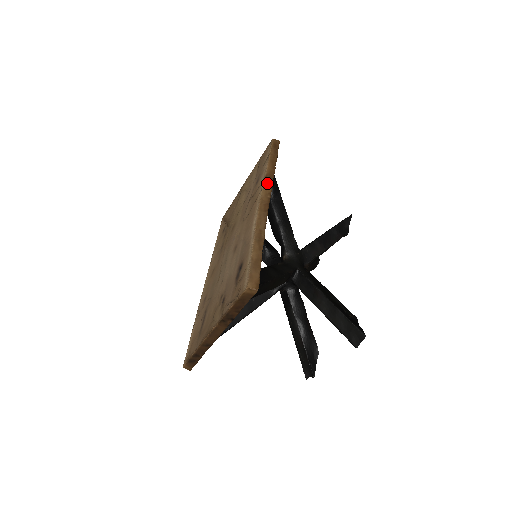
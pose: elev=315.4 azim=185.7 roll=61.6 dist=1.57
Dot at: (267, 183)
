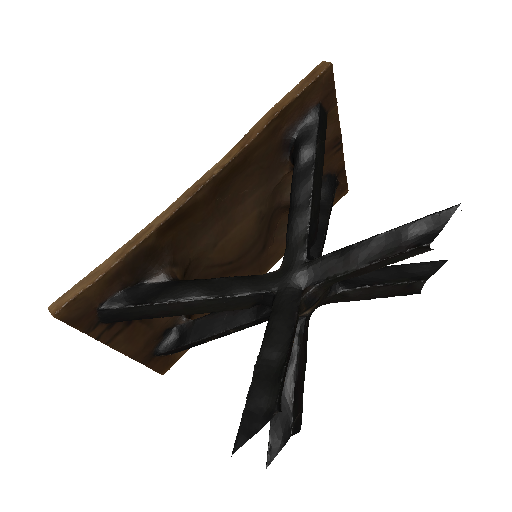
Dot at: (235, 148)
